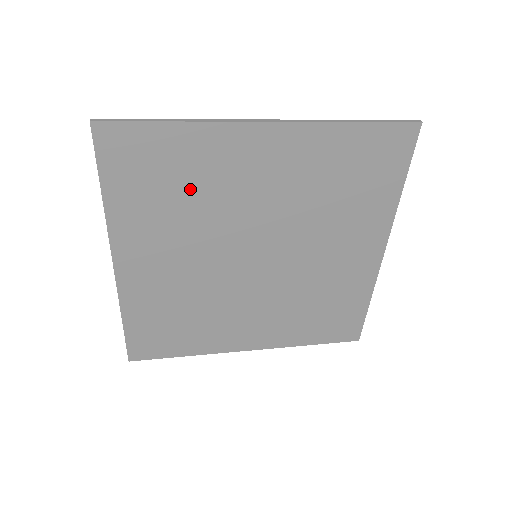
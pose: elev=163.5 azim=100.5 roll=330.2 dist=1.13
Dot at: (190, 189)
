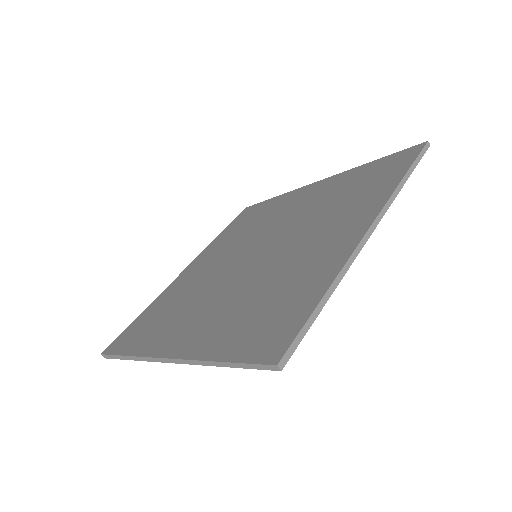
Dot at: occluded
